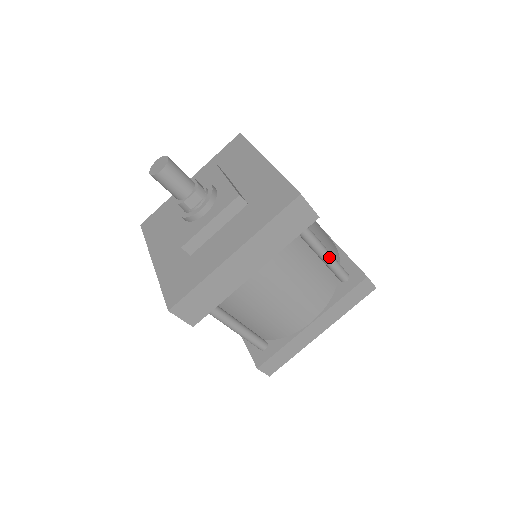
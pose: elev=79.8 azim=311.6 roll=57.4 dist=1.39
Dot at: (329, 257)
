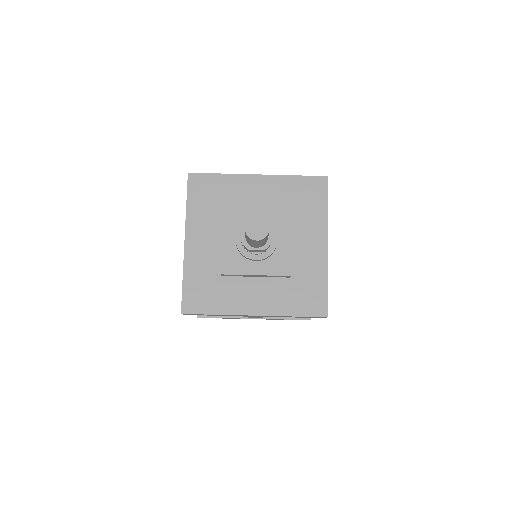
Dot at: occluded
